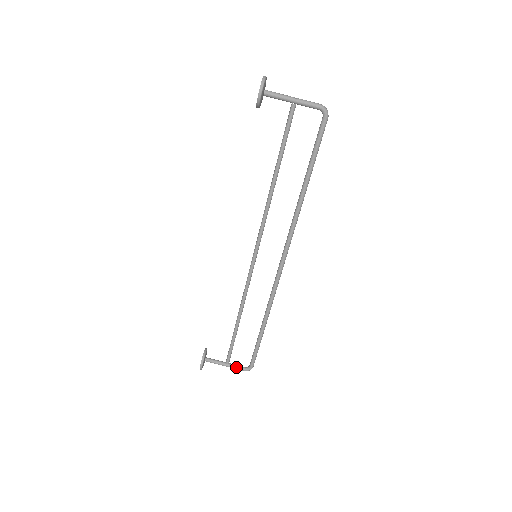
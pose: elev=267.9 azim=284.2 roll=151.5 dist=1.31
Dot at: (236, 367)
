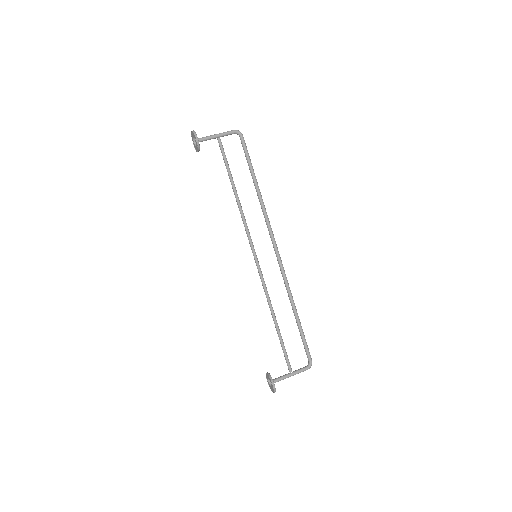
Dot at: (300, 370)
